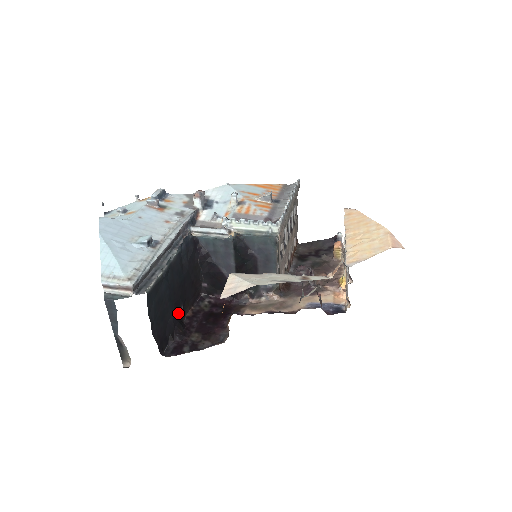
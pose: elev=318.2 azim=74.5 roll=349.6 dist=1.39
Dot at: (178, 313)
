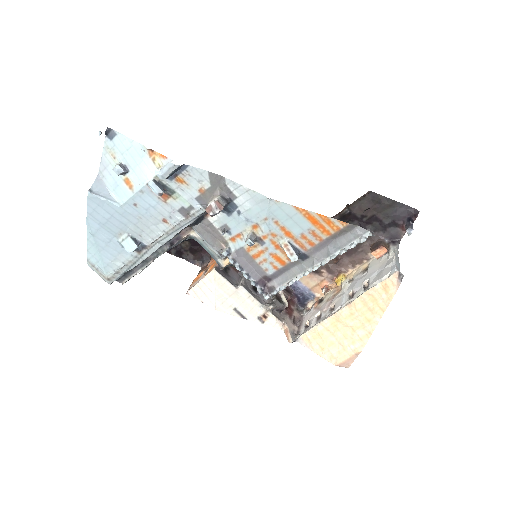
Dot at: occluded
